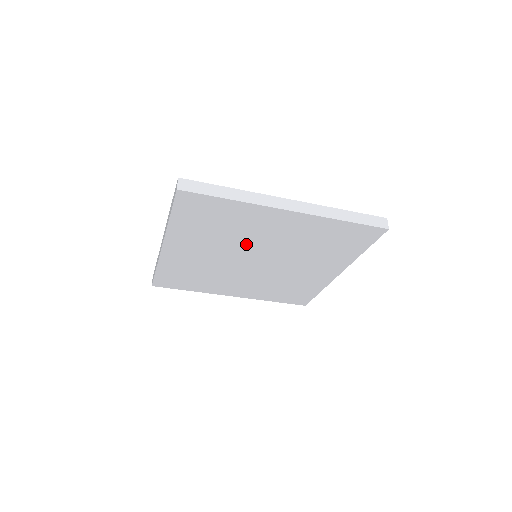
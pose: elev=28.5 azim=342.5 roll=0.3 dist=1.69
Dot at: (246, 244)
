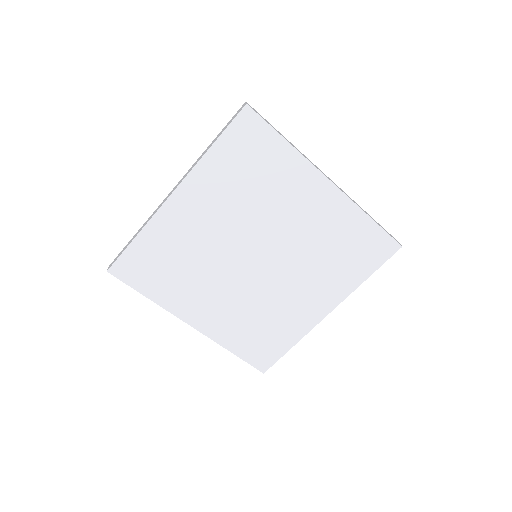
Dot at: (262, 223)
